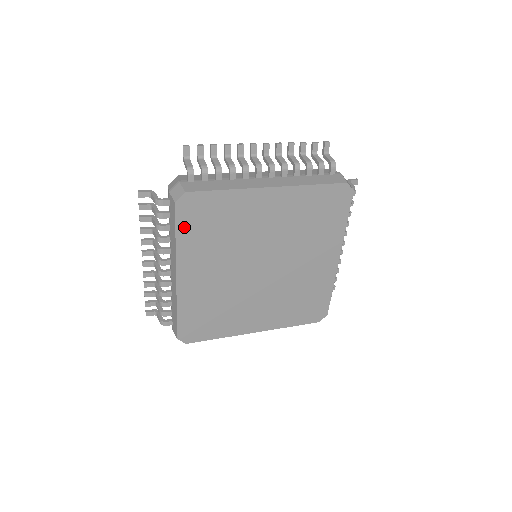
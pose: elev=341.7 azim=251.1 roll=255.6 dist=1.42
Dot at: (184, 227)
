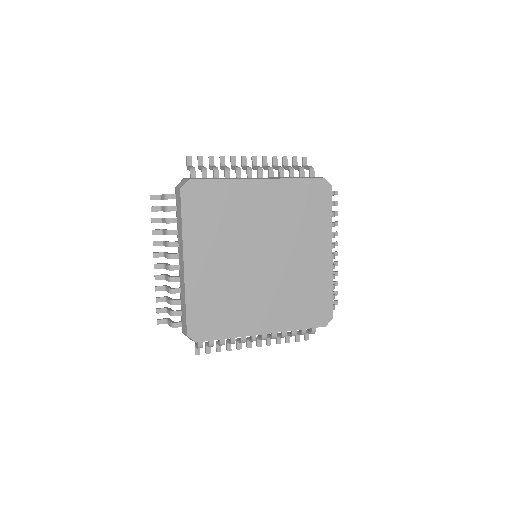
Dot at: (189, 212)
